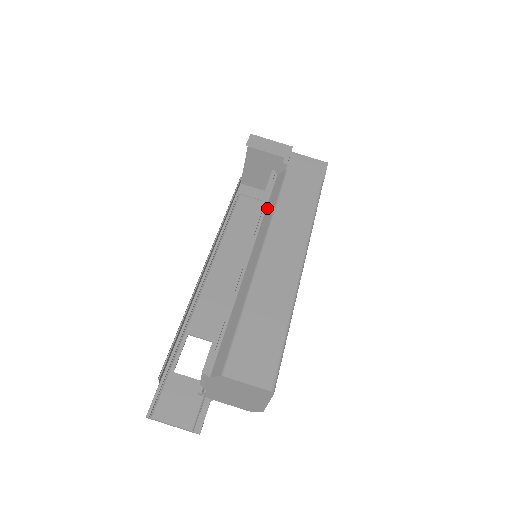
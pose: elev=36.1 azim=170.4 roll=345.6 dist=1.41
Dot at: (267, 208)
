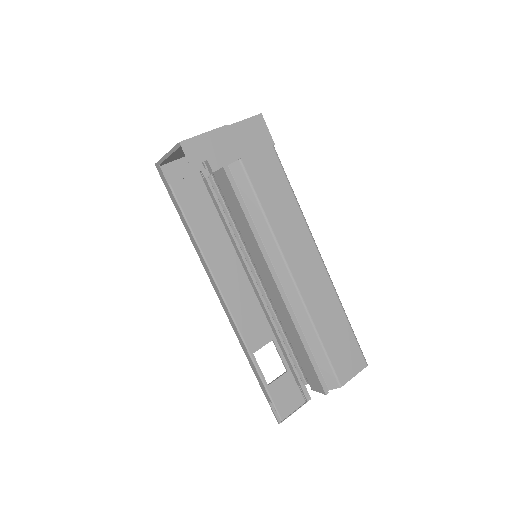
Dot at: (254, 220)
